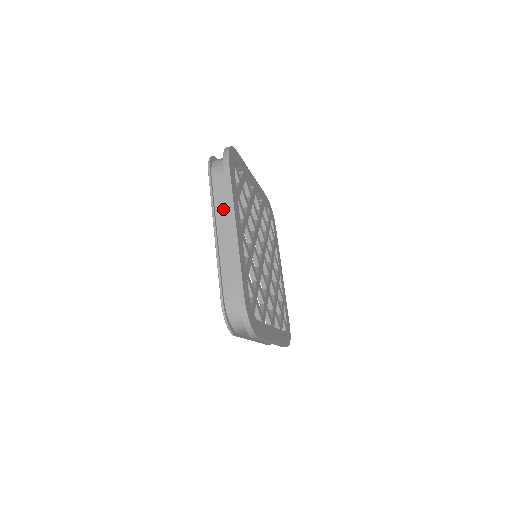
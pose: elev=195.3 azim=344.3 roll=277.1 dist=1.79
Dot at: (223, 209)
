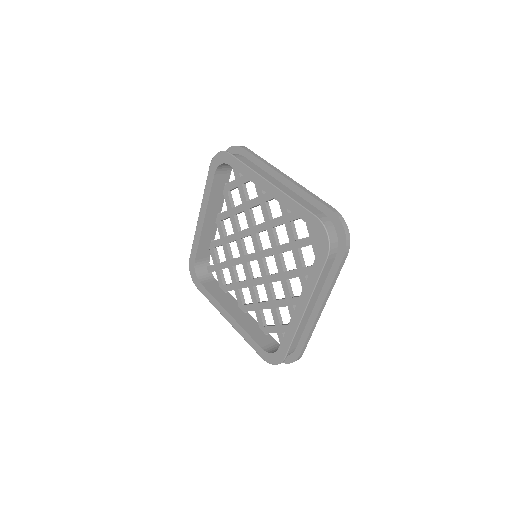
Dot at: (261, 173)
